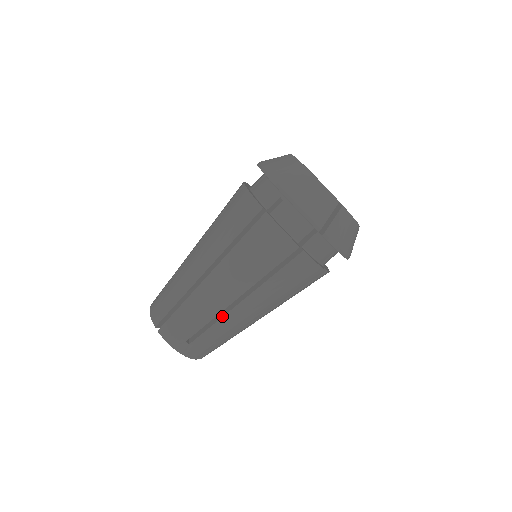
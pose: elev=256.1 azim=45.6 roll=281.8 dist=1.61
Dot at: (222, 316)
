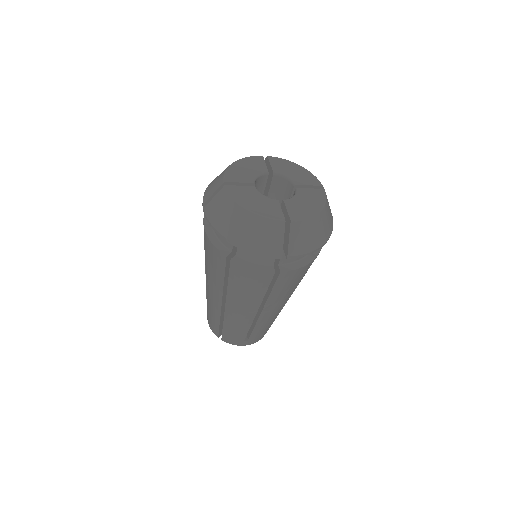
Dot at: (256, 322)
